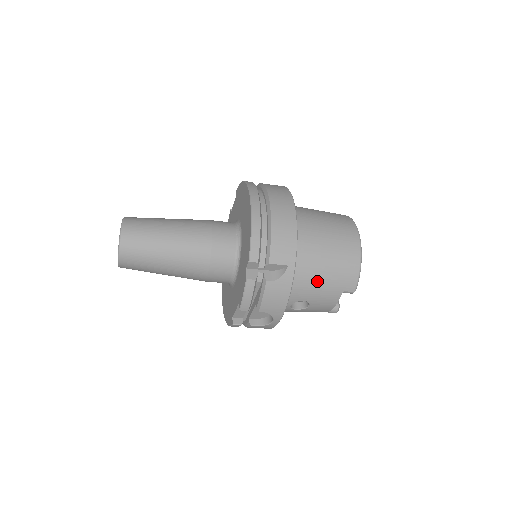
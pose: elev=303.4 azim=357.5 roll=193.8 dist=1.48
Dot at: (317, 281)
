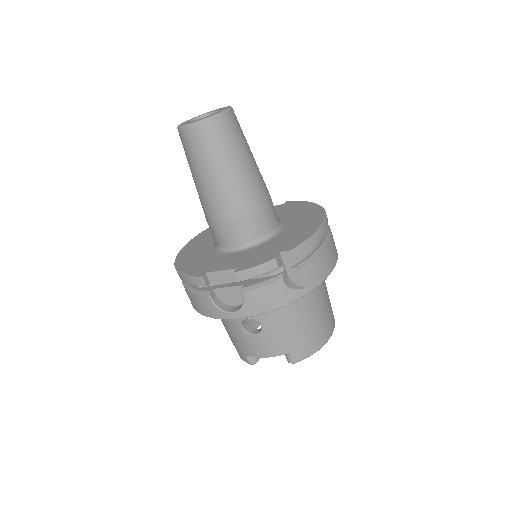
Dot at: (290, 324)
